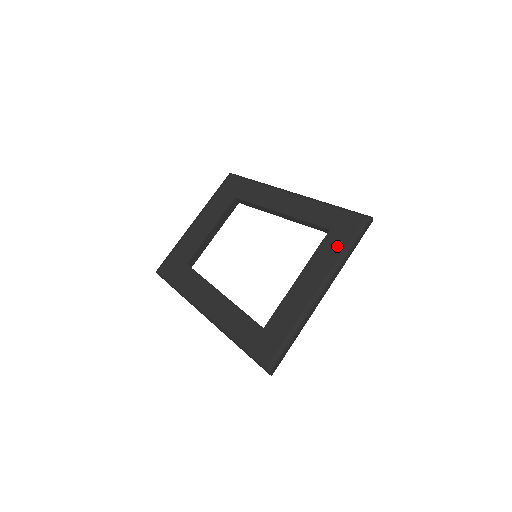
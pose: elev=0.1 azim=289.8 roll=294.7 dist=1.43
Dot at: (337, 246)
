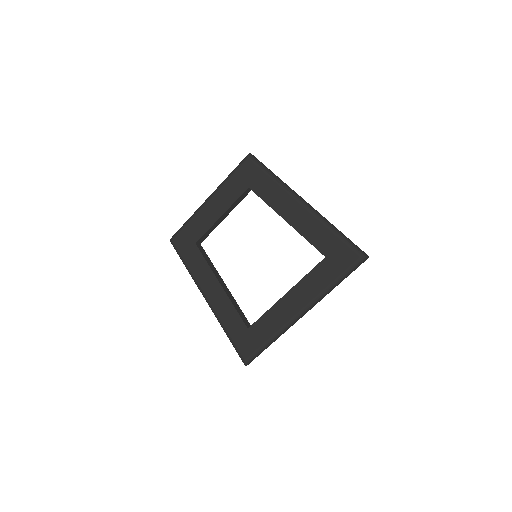
Dot at: (327, 277)
